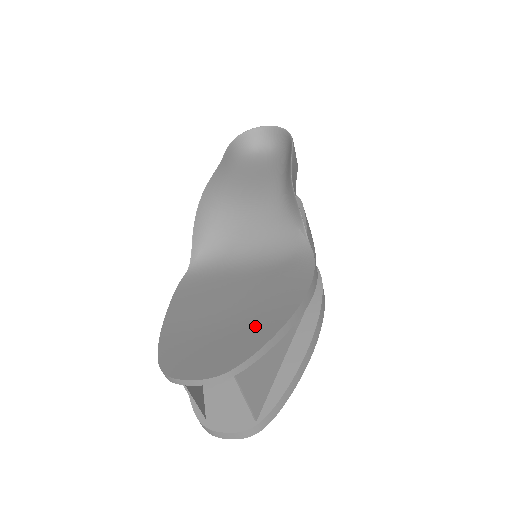
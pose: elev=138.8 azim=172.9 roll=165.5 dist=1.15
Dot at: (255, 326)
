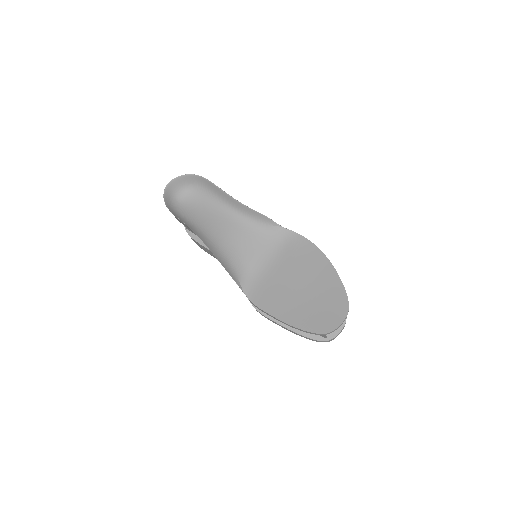
Dot at: (326, 283)
